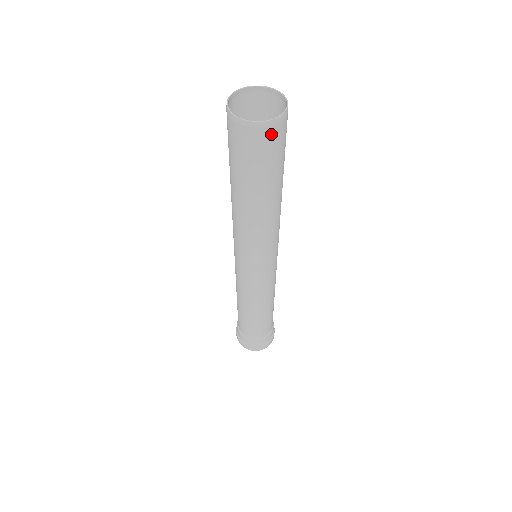
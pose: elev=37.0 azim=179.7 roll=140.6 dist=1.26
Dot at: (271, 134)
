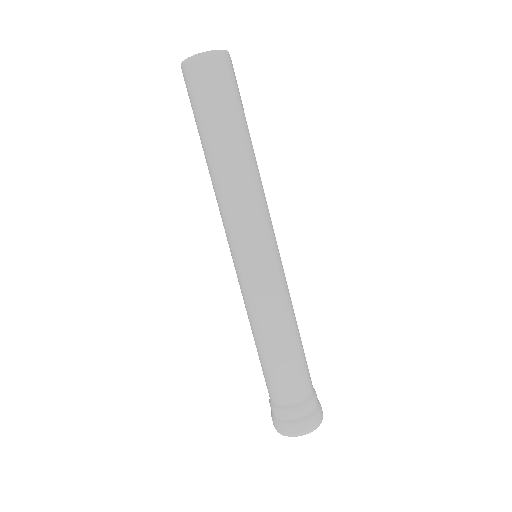
Dot at: (195, 71)
